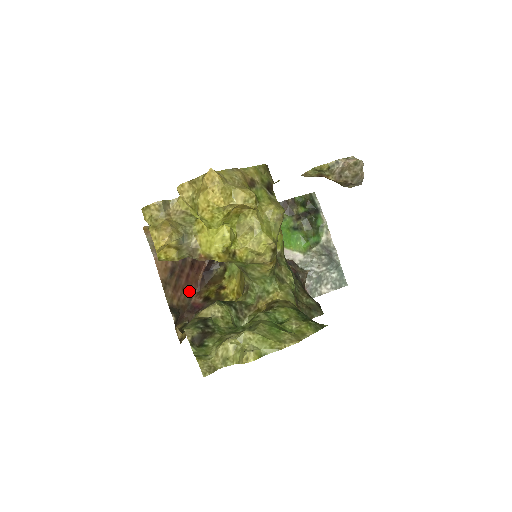
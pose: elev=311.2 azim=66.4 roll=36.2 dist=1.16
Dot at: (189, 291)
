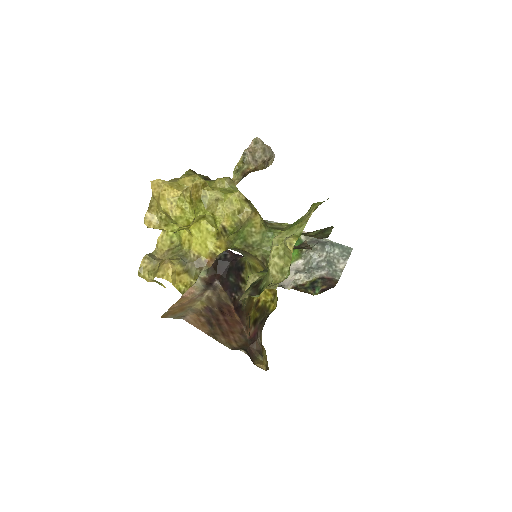
Dot at: (238, 332)
